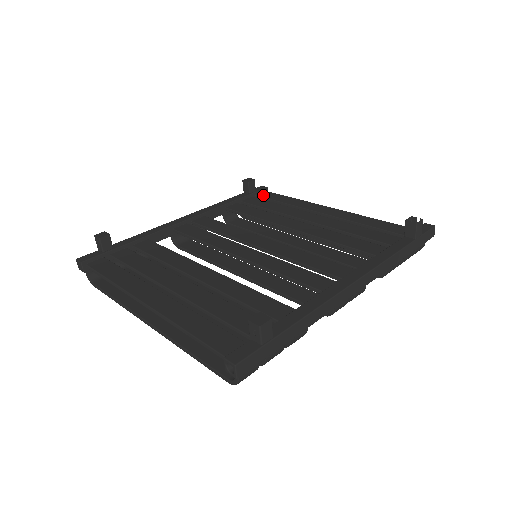
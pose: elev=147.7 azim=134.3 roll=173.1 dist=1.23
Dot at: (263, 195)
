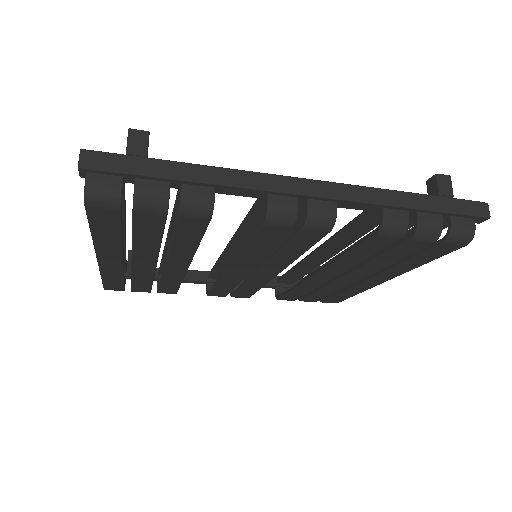
Dot at: occluded
